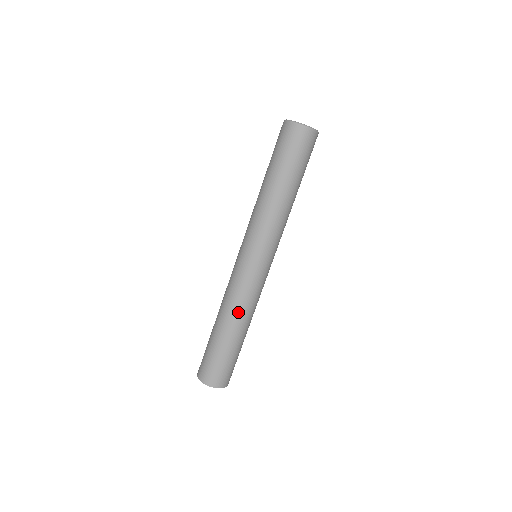
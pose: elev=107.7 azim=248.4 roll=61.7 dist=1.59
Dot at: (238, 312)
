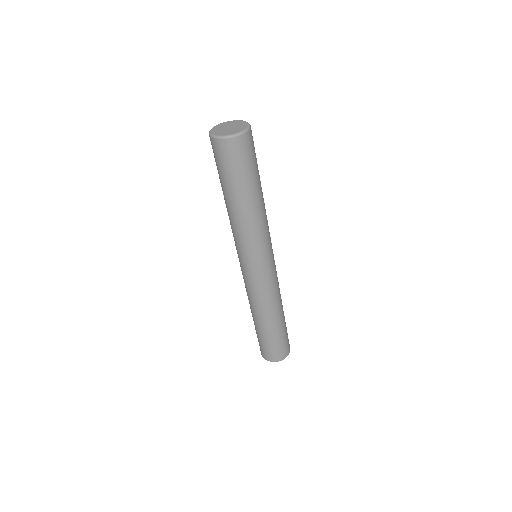
Dot at: (269, 307)
